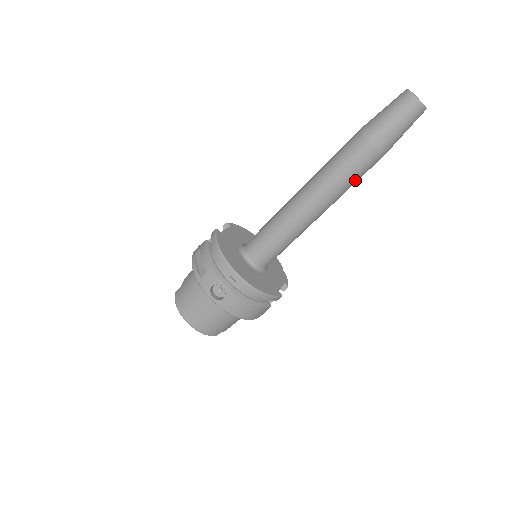
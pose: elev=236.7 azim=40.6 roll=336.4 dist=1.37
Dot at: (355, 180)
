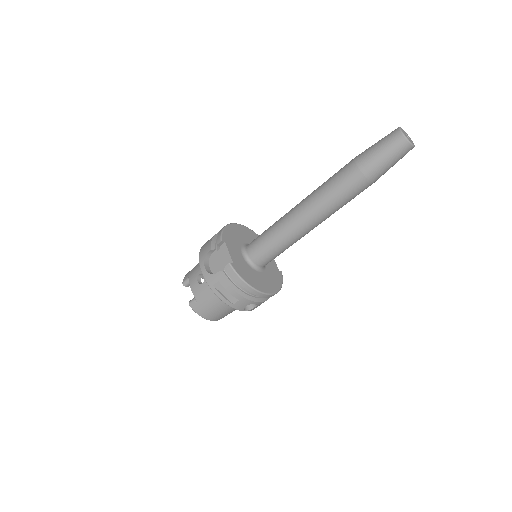
Dot at: occluded
